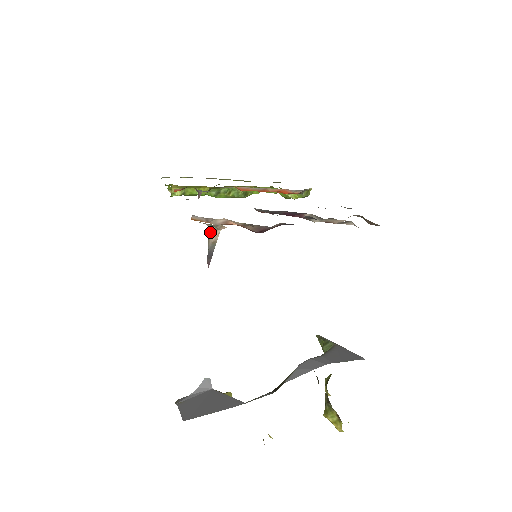
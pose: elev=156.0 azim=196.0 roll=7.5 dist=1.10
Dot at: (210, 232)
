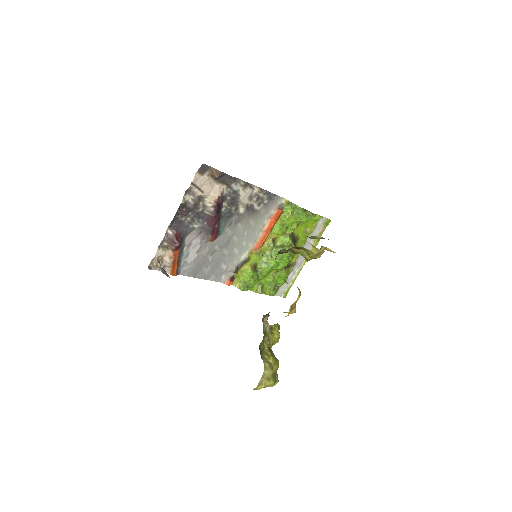
Dot at: (158, 267)
